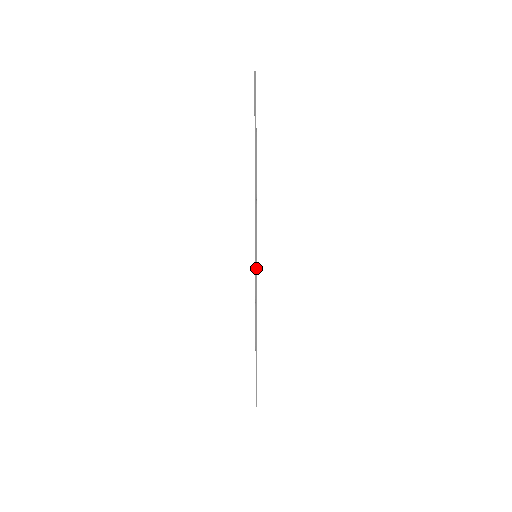
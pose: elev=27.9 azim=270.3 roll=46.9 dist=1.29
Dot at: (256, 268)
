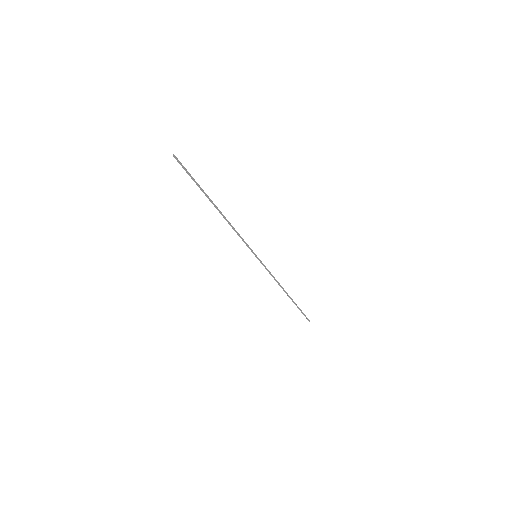
Dot at: (261, 262)
